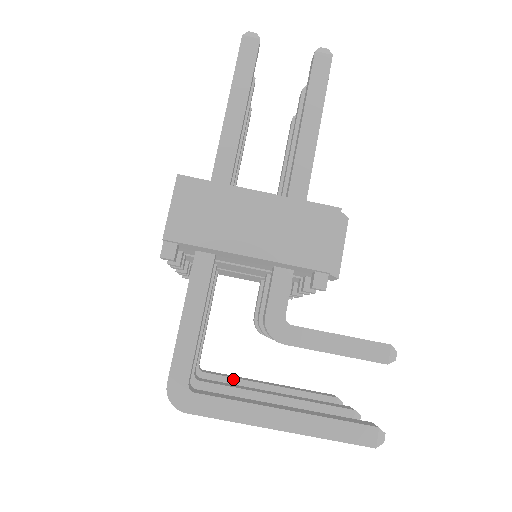
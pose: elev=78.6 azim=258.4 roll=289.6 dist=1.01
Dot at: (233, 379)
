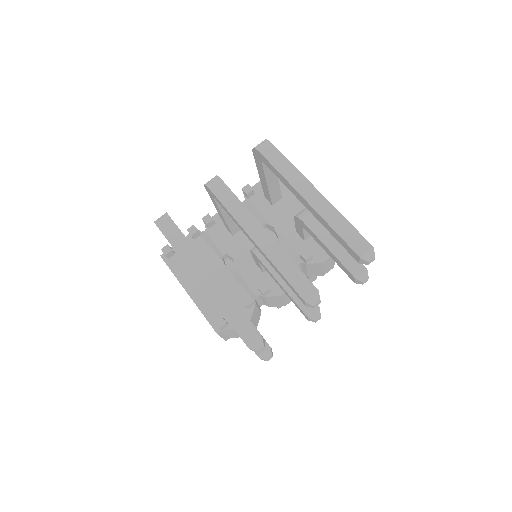
Dot at: occluded
